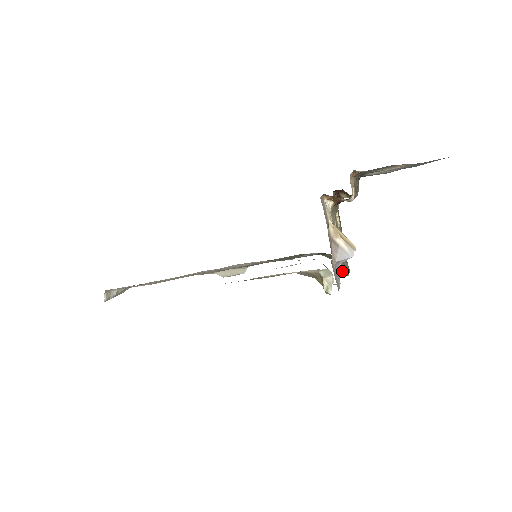
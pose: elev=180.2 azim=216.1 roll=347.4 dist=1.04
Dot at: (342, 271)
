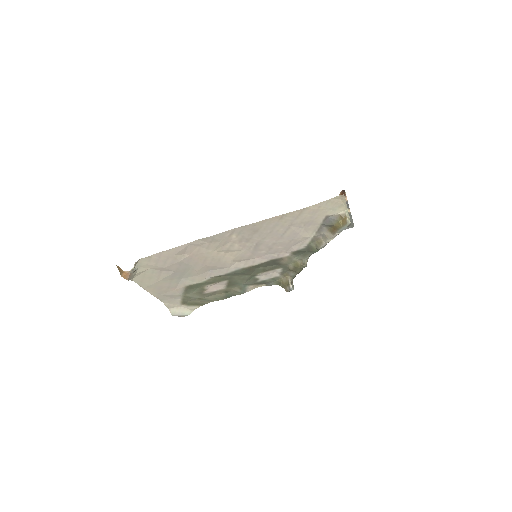
Dot at: (291, 286)
